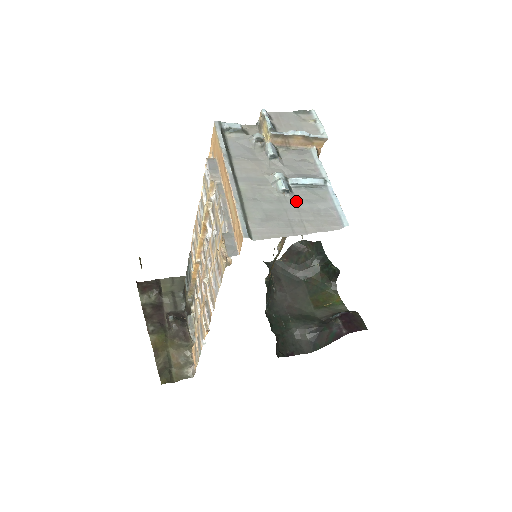
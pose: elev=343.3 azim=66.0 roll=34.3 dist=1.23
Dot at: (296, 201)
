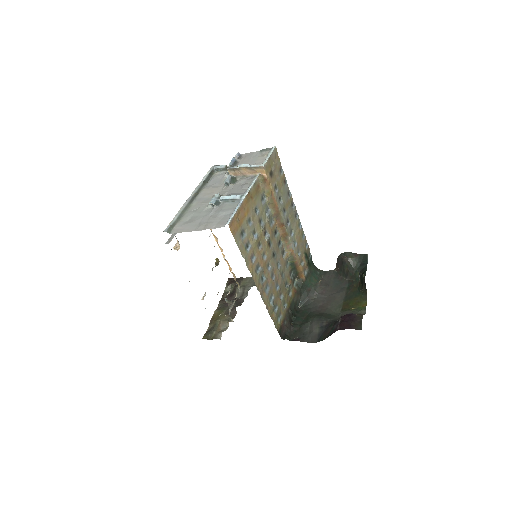
Dot at: (216, 211)
